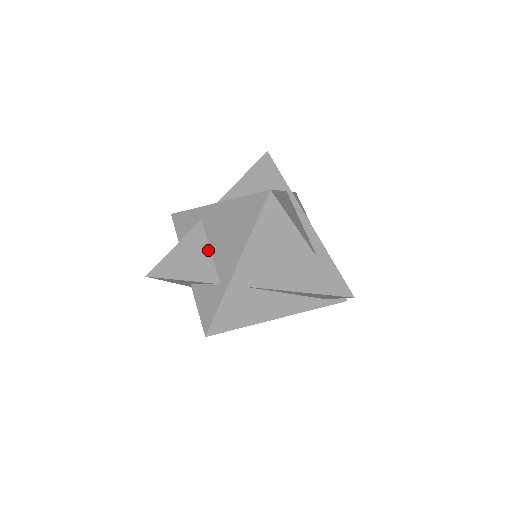
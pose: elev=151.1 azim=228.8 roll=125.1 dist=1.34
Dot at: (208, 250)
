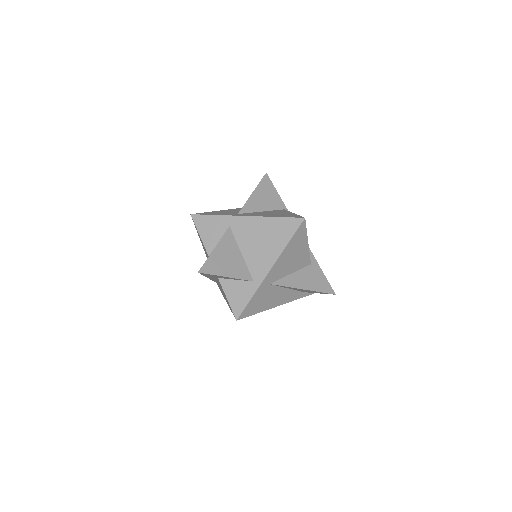
Dot at: (240, 253)
